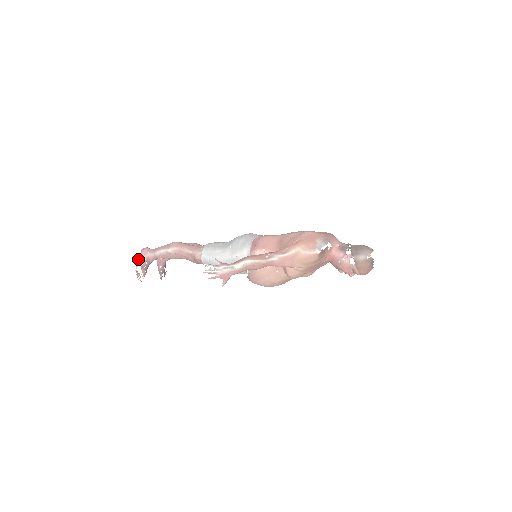
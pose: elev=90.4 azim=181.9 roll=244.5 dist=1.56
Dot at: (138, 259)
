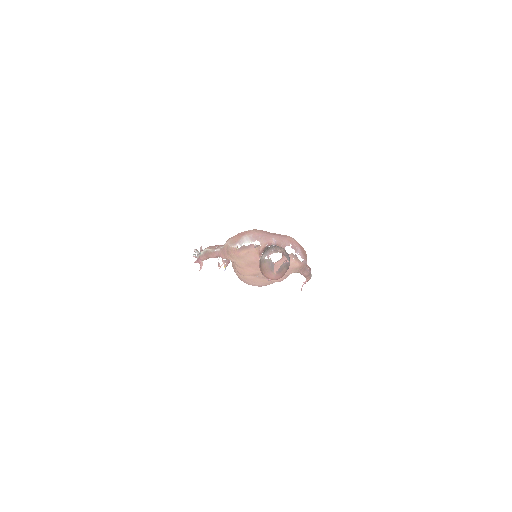
Dot at: occluded
